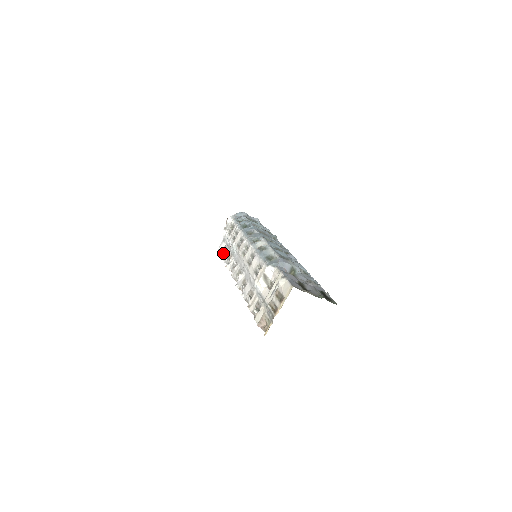
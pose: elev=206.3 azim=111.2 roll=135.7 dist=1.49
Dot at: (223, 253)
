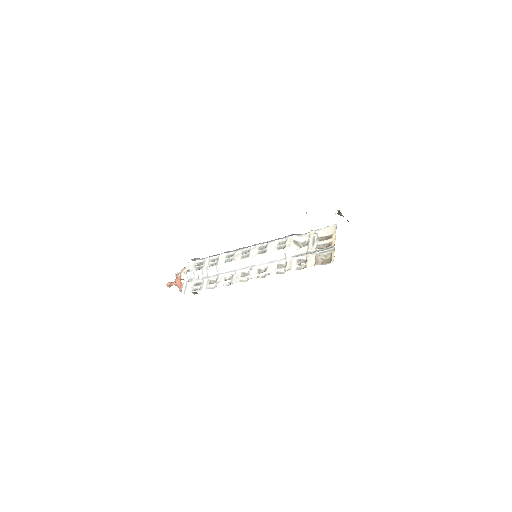
Dot at: (195, 289)
